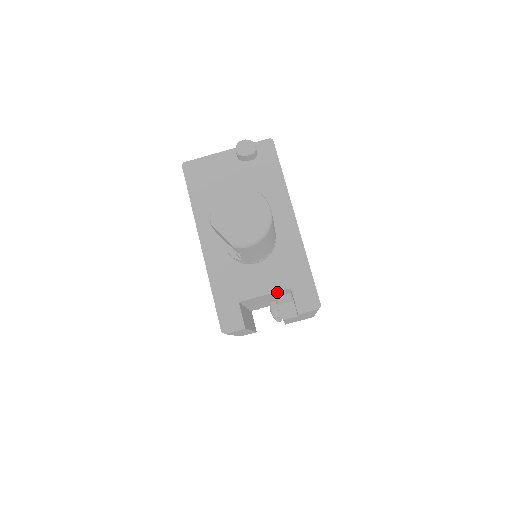
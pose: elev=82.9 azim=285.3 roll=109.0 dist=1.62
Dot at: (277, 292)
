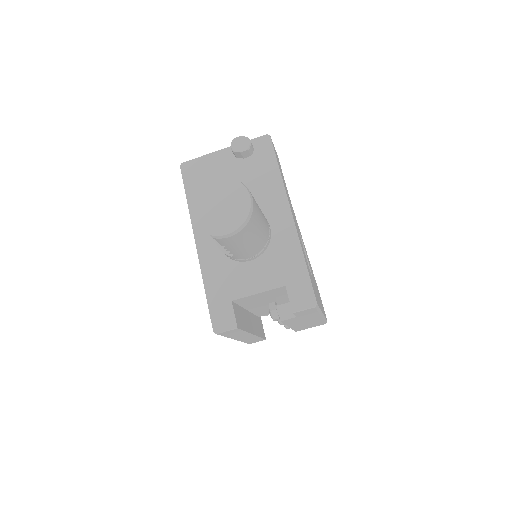
Dot at: (272, 290)
